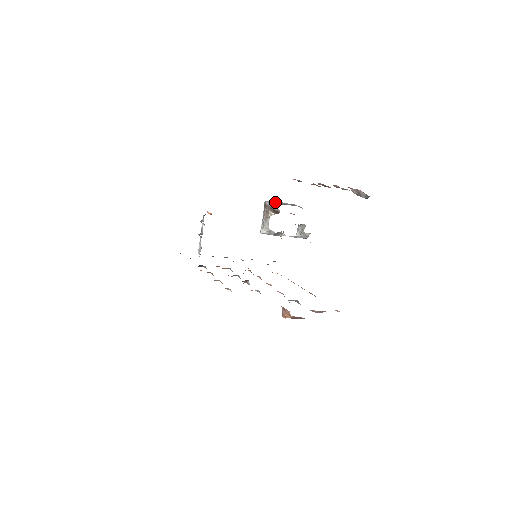
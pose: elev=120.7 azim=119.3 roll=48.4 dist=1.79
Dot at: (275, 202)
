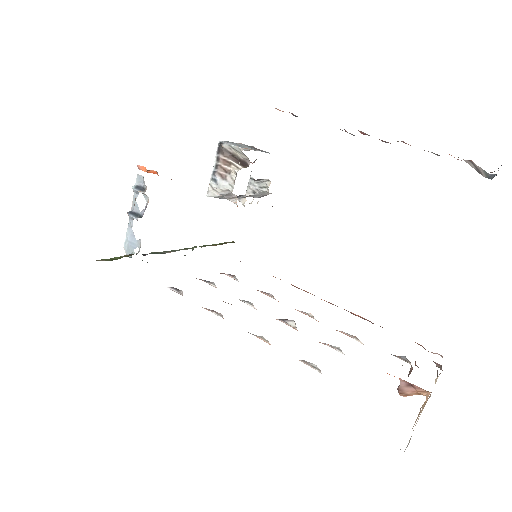
Dot at: (235, 144)
